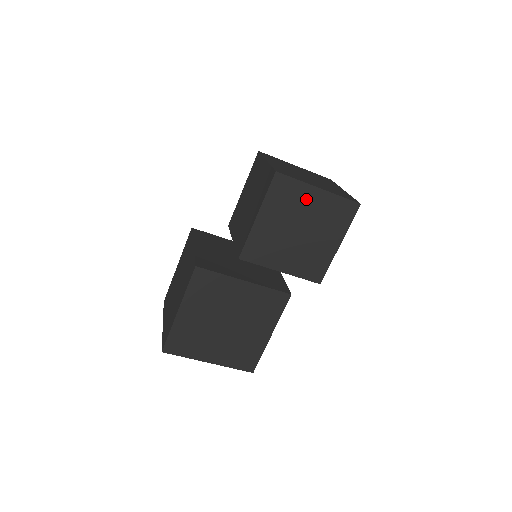
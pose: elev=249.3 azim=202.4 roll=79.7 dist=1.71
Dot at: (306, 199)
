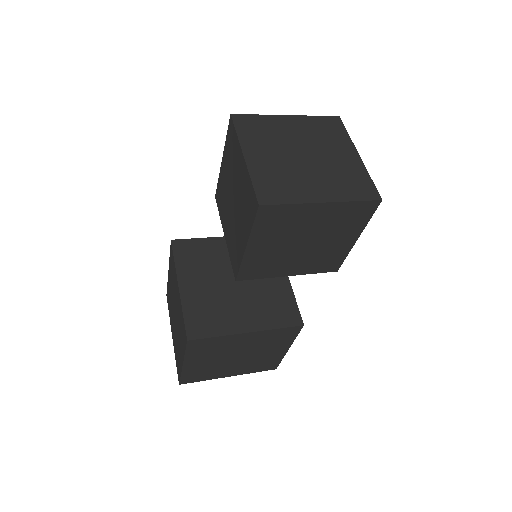
Dot at: (306, 216)
